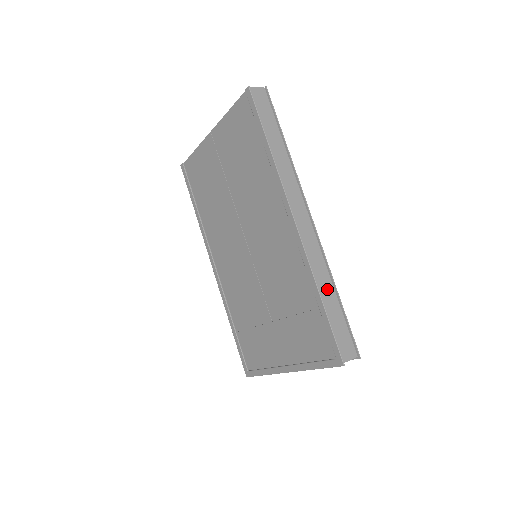
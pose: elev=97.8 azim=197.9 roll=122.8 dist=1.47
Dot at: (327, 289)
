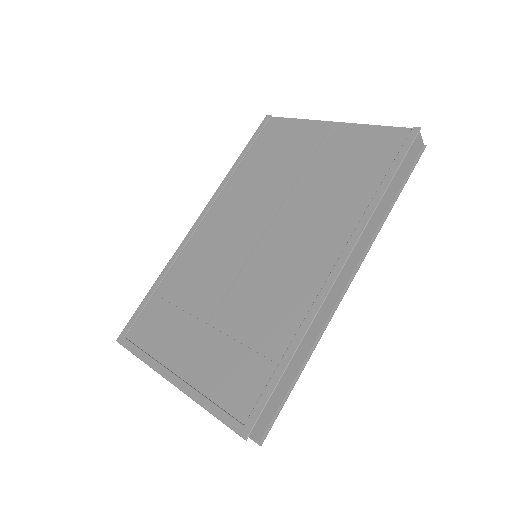
Dot at: (301, 356)
